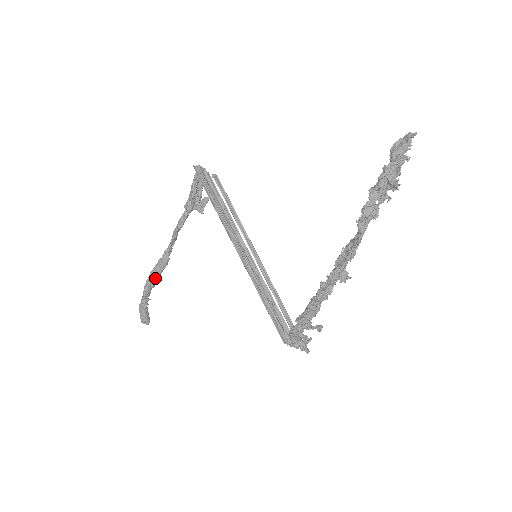
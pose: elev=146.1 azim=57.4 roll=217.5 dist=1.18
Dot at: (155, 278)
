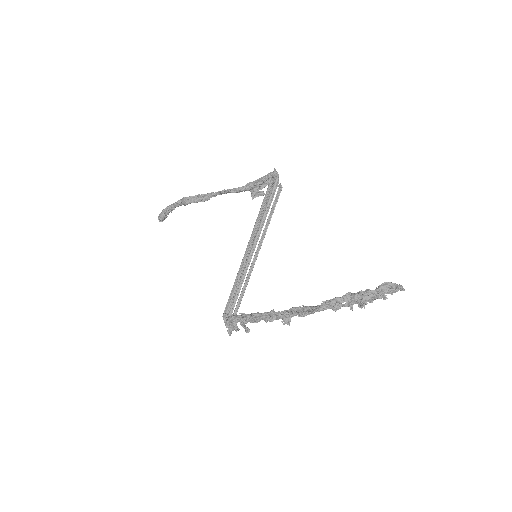
Dot at: (190, 202)
